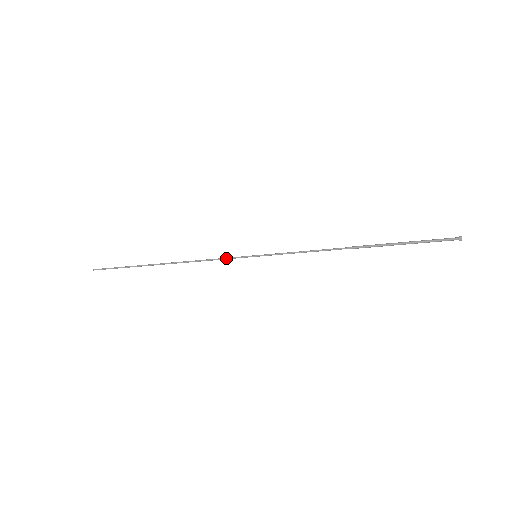
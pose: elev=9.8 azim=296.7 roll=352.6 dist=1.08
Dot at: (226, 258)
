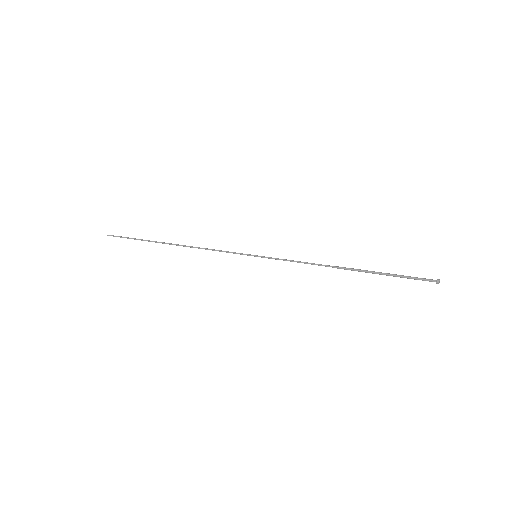
Dot at: occluded
